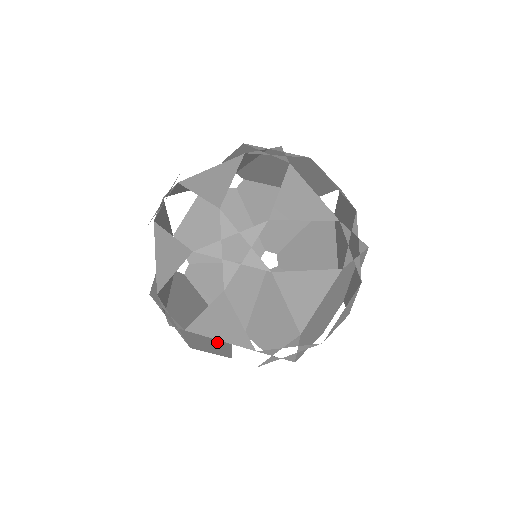
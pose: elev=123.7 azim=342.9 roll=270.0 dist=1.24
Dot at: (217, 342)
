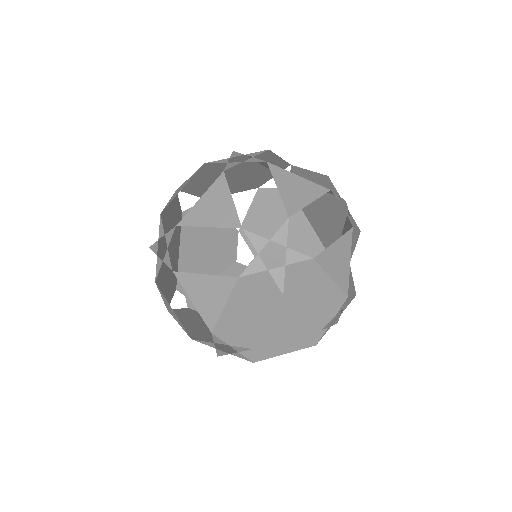
Dot at: occluded
